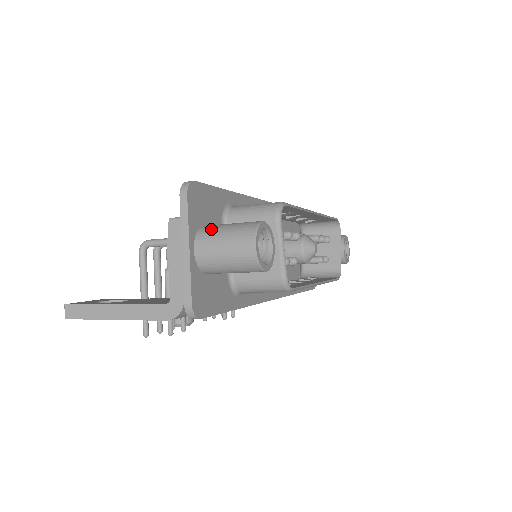
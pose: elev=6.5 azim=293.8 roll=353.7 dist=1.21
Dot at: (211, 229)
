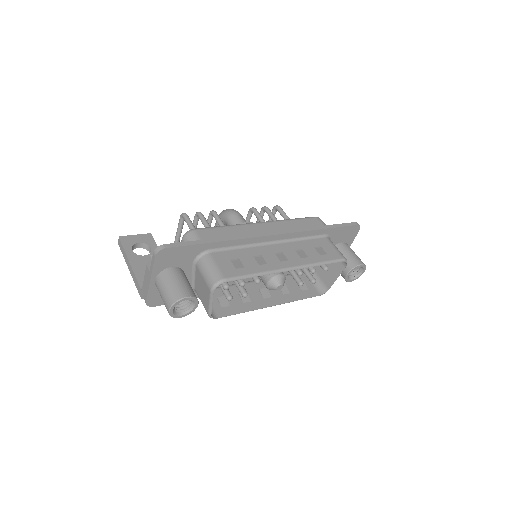
Dot at: (165, 277)
